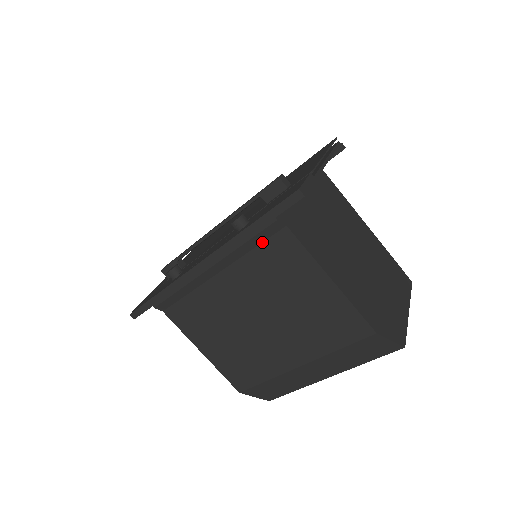
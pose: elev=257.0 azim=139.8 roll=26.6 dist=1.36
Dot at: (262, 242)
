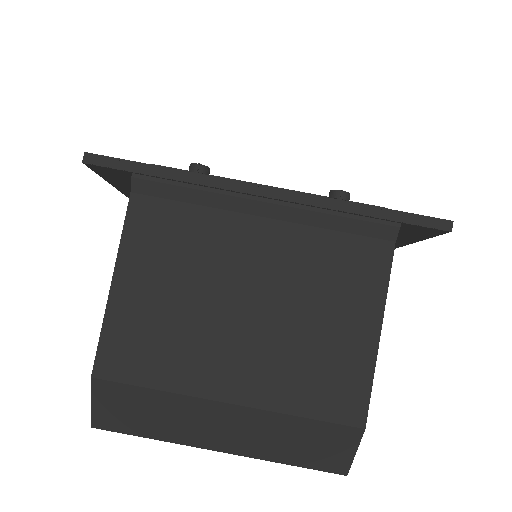
Dot at: (354, 233)
